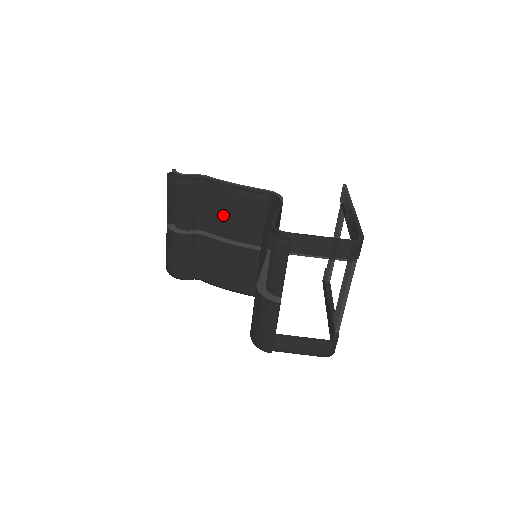
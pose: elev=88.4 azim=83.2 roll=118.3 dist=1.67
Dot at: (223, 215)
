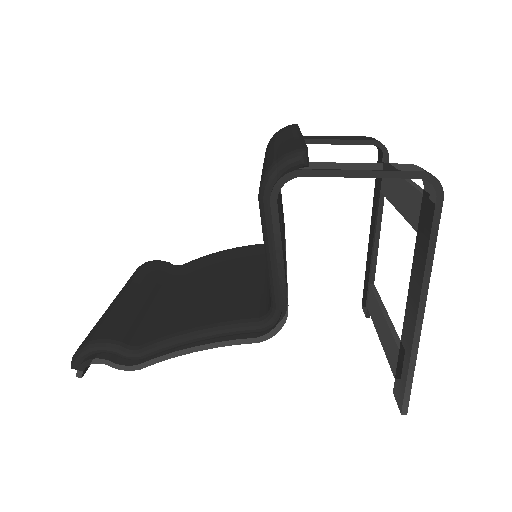
Dot at: (205, 268)
